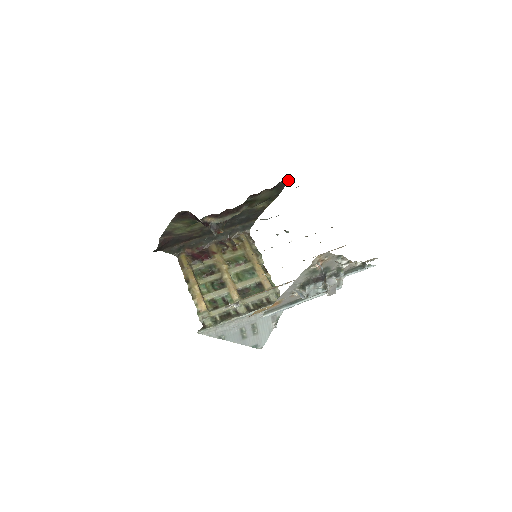
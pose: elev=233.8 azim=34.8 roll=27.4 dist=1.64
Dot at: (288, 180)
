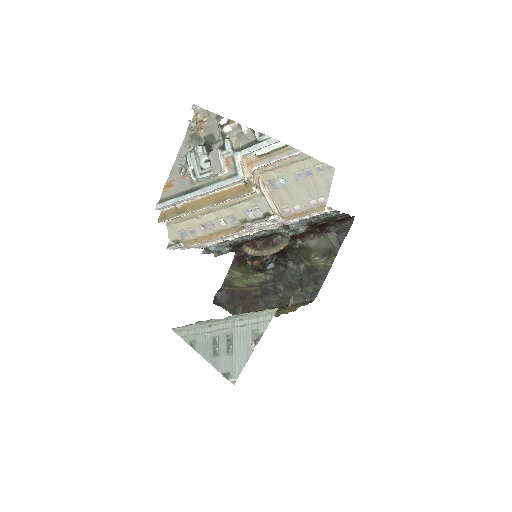
Dot at: (349, 228)
